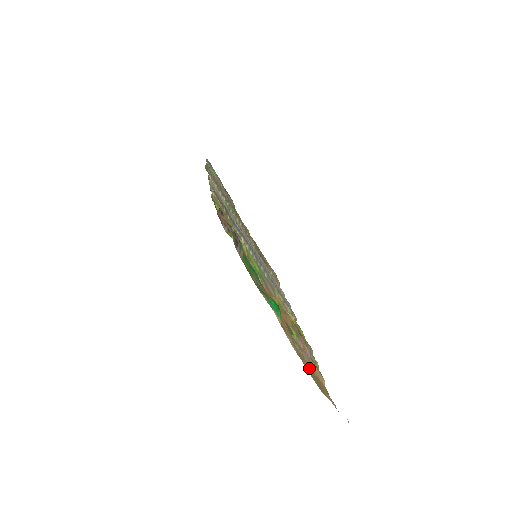
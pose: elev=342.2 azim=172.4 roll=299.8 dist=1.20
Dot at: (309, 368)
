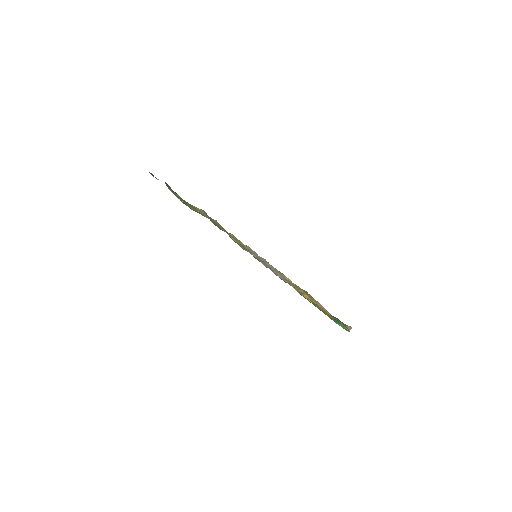
Dot at: occluded
